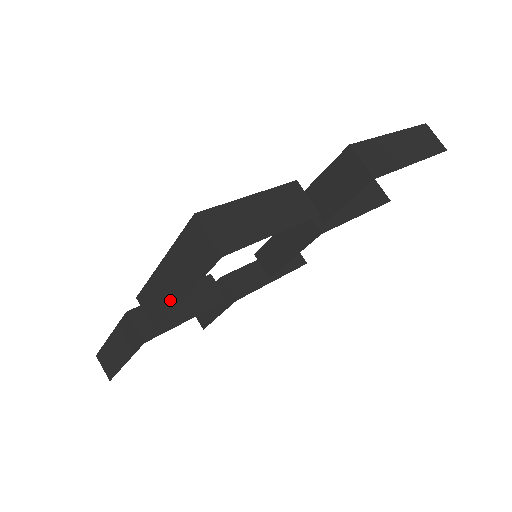
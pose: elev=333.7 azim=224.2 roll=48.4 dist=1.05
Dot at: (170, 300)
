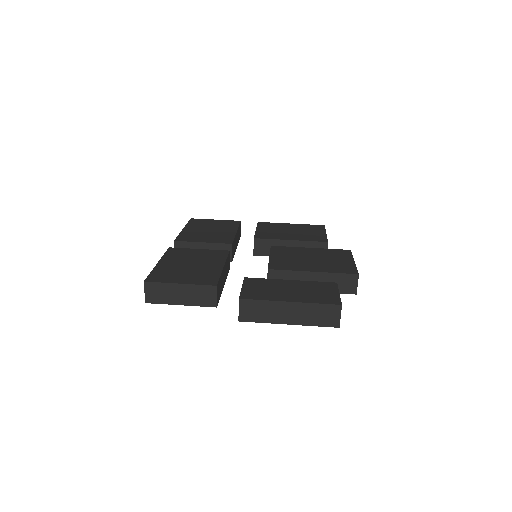
Dot at: occluded
